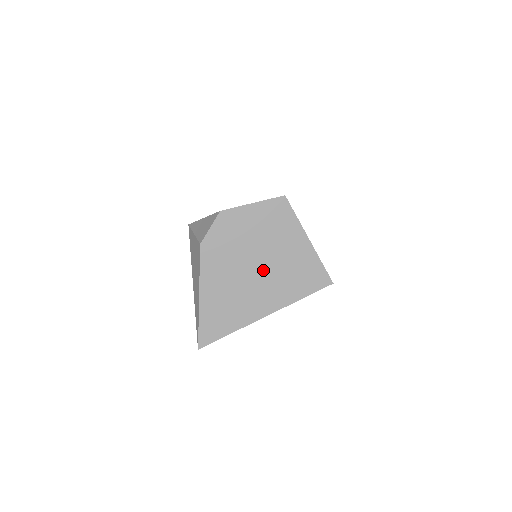
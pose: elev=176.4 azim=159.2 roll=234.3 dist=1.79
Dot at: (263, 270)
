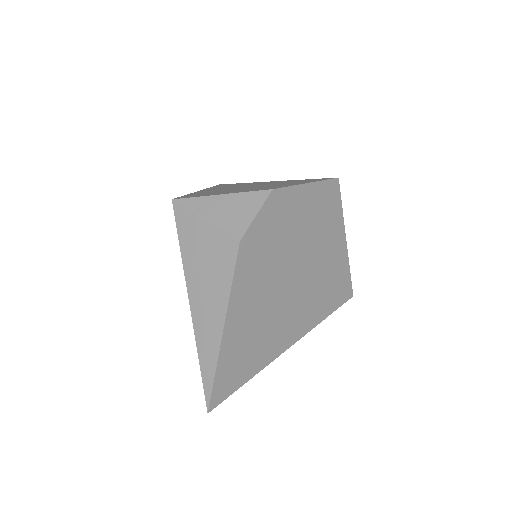
Dot at: (300, 282)
